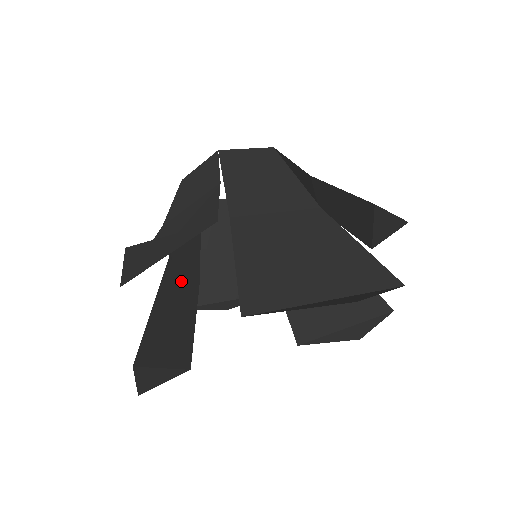
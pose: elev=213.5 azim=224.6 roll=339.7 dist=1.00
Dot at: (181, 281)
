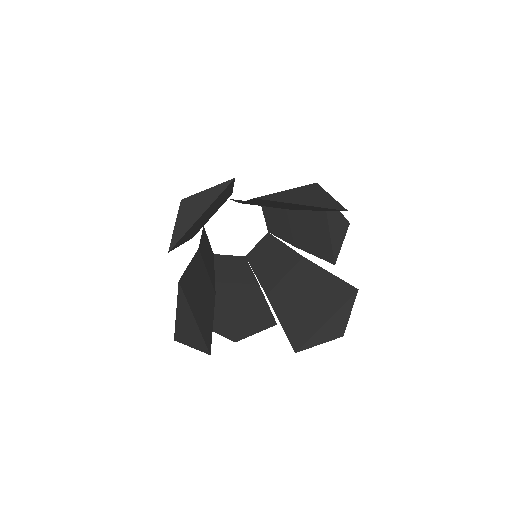
Dot at: (205, 275)
